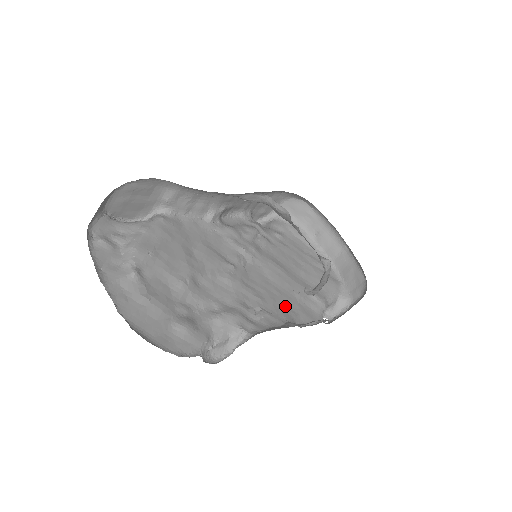
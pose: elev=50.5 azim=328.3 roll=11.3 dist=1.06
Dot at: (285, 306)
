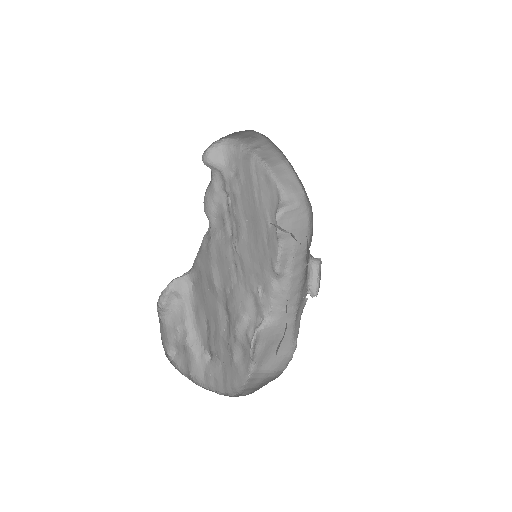
Dot at: (265, 260)
